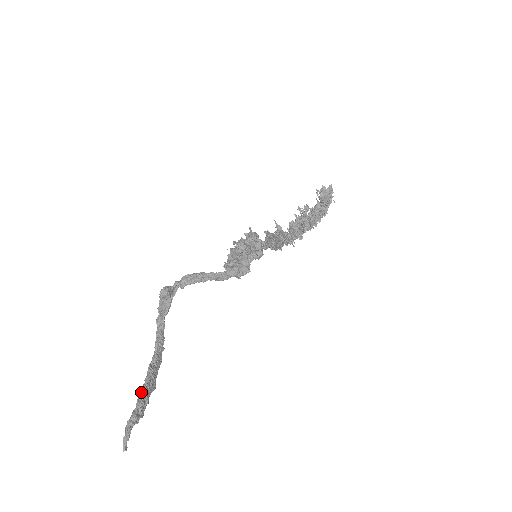
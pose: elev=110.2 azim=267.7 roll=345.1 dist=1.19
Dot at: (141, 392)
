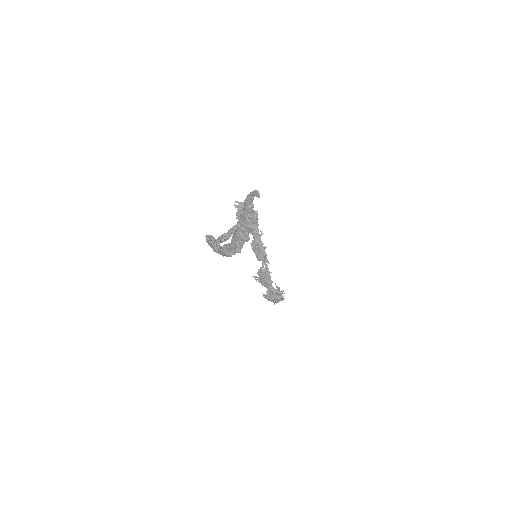
Dot at: (240, 221)
